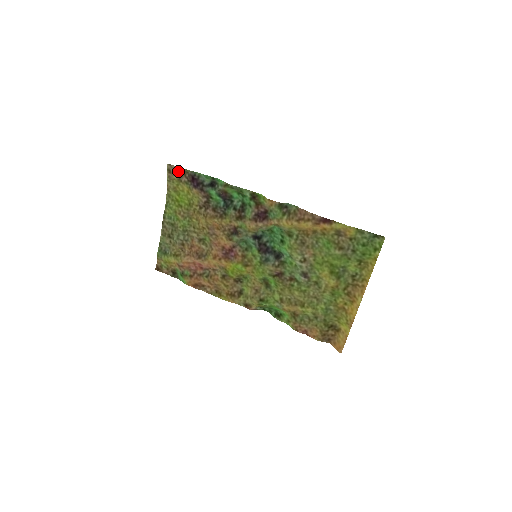
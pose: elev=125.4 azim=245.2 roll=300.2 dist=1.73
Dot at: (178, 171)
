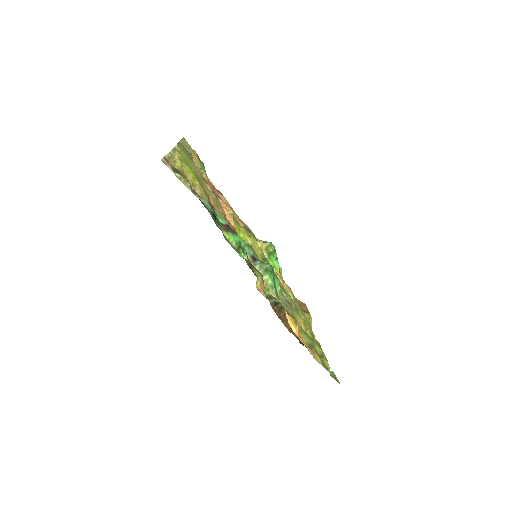
Dot at: (176, 172)
